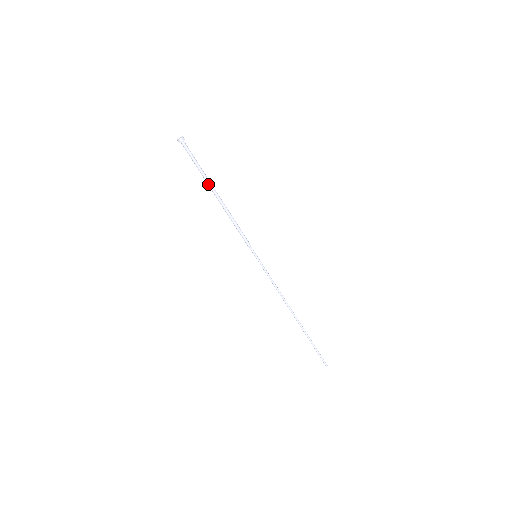
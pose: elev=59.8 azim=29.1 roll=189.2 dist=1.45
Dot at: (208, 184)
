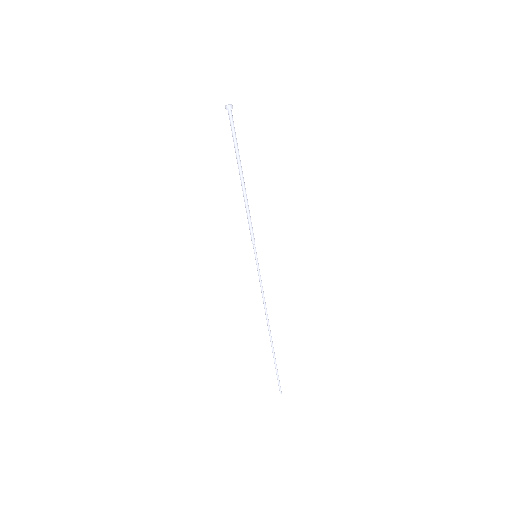
Dot at: (238, 163)
